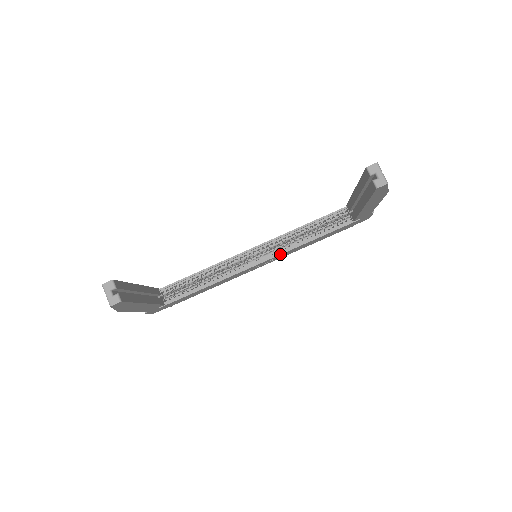
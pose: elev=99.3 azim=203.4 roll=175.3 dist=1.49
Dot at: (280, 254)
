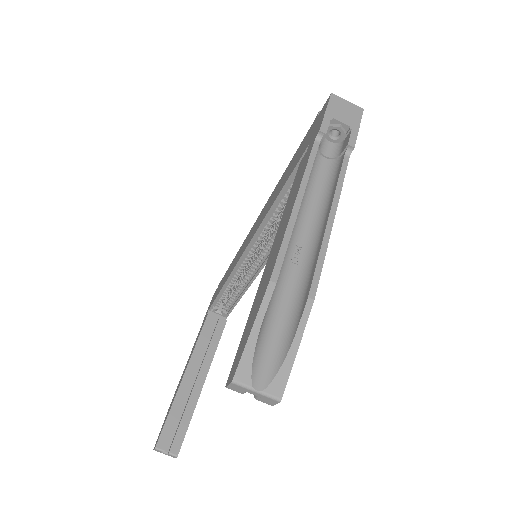
Dot at: occluded
